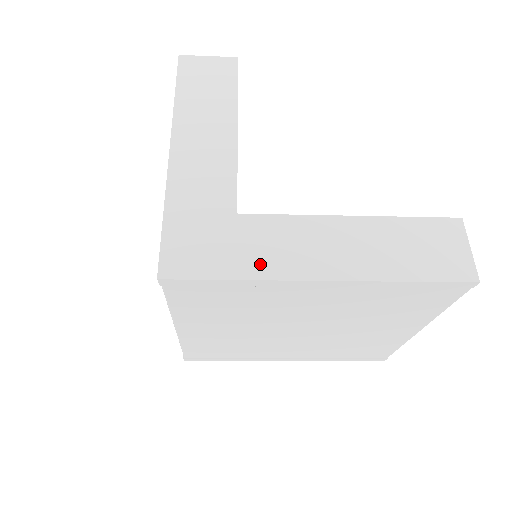
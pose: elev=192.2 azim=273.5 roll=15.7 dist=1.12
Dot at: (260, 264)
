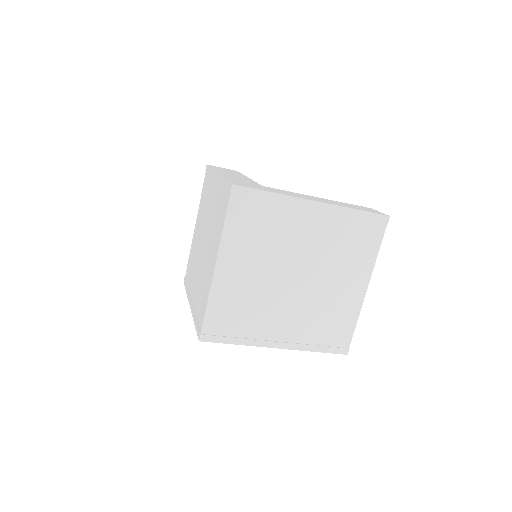
Dot at: (282, 193)
